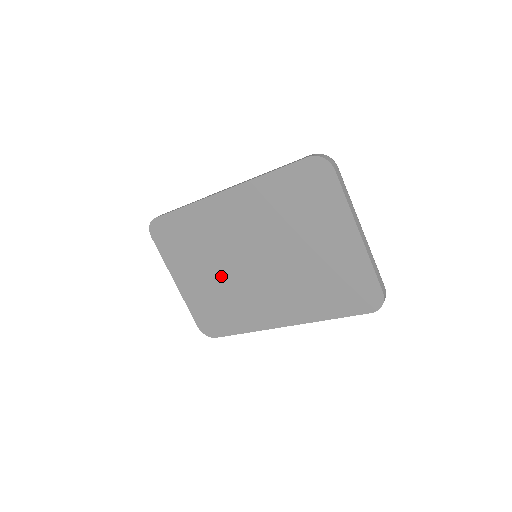
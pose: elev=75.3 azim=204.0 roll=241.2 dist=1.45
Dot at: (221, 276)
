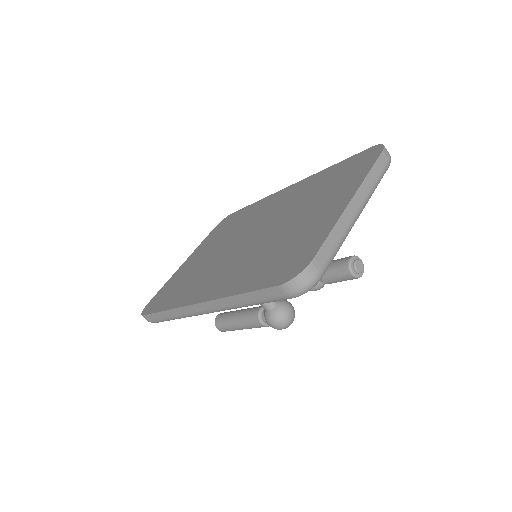
Dot at: (215, 253)
